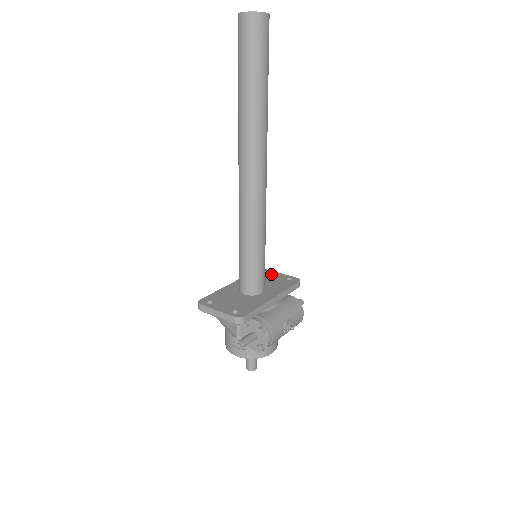
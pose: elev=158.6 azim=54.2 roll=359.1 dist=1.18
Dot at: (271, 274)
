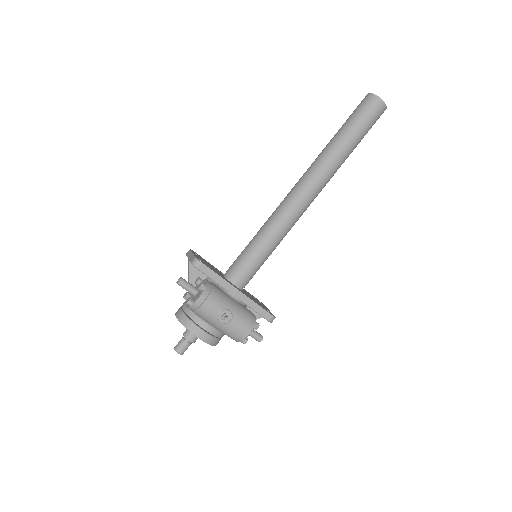
Dot at: (262, 304)
